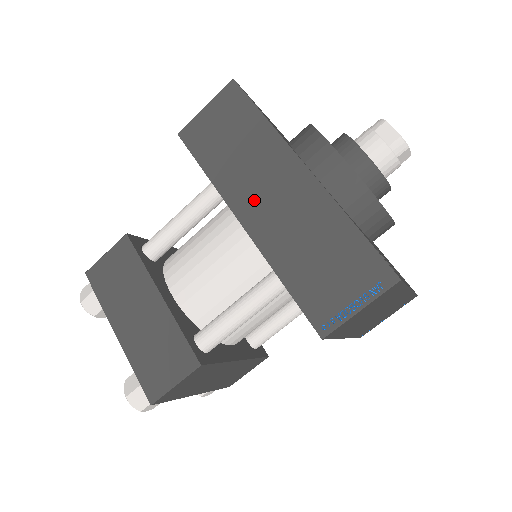
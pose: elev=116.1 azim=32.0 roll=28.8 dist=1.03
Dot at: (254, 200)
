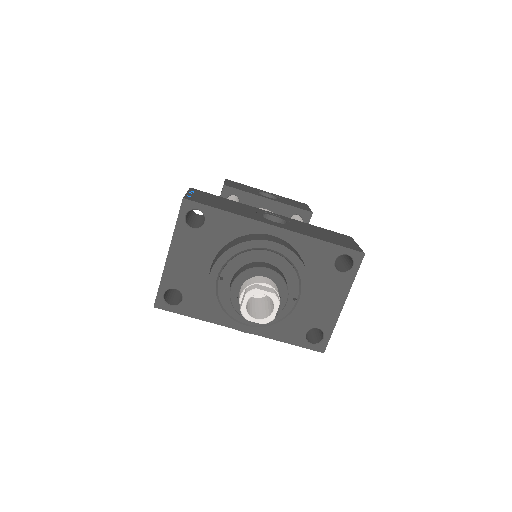
Dot at: occluded
